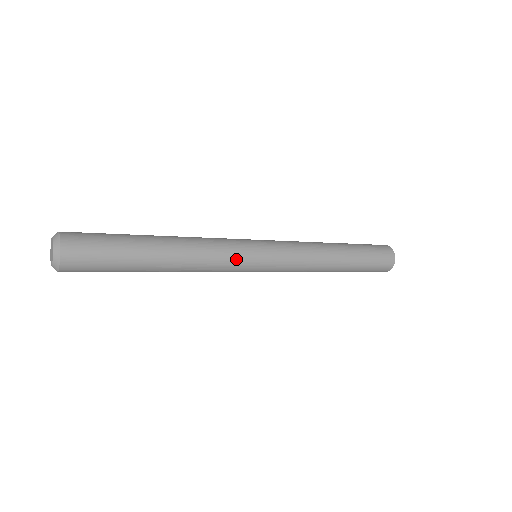
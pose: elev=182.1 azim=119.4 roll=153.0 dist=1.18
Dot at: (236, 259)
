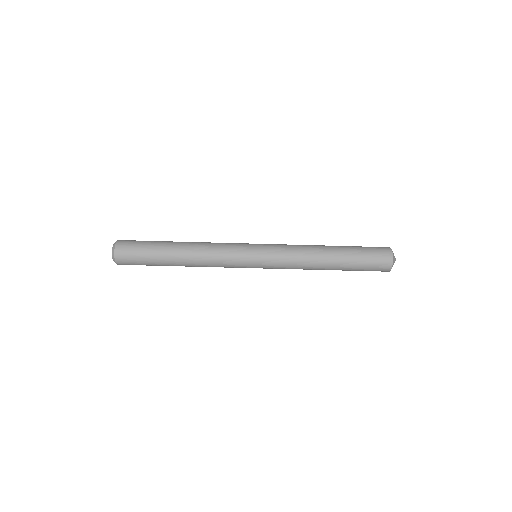
Dot at: (233, 243)
